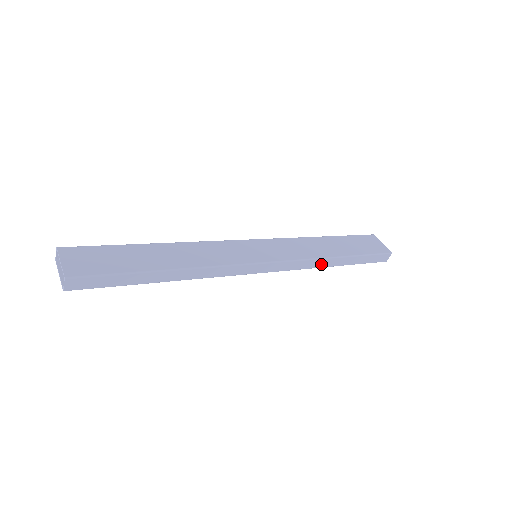
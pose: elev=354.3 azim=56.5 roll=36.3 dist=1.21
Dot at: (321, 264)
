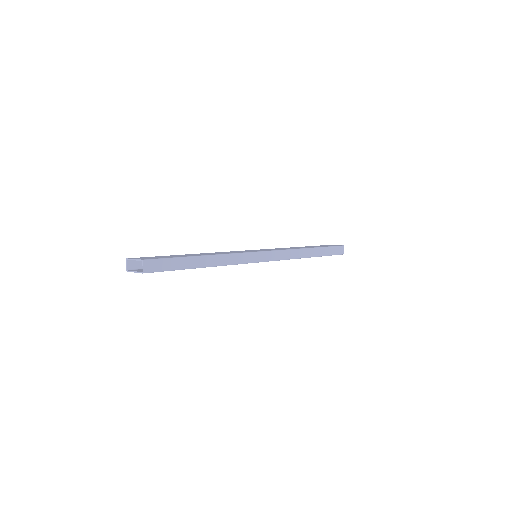
Dot at: (301, 254)
